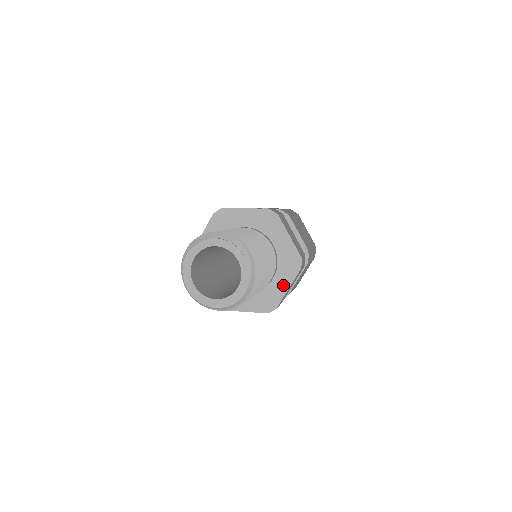
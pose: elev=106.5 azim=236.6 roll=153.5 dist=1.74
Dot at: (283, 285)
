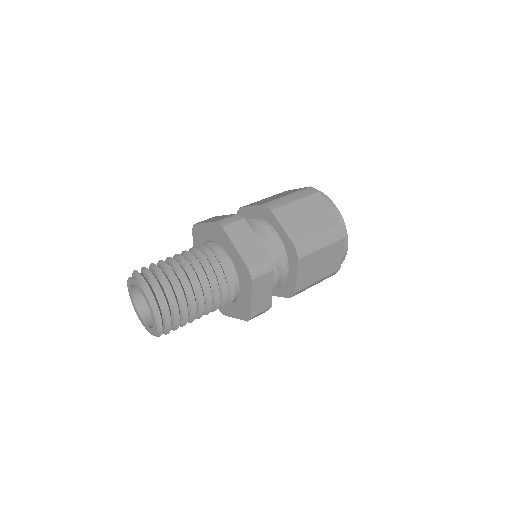
Dot at: (233, 312)
